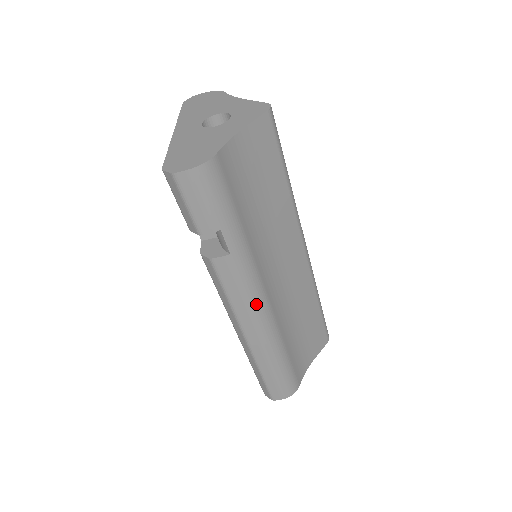
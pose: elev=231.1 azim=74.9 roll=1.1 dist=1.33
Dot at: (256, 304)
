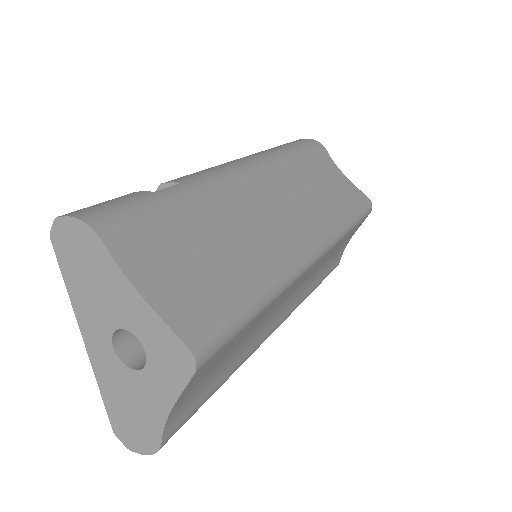
Dot at: occluded
